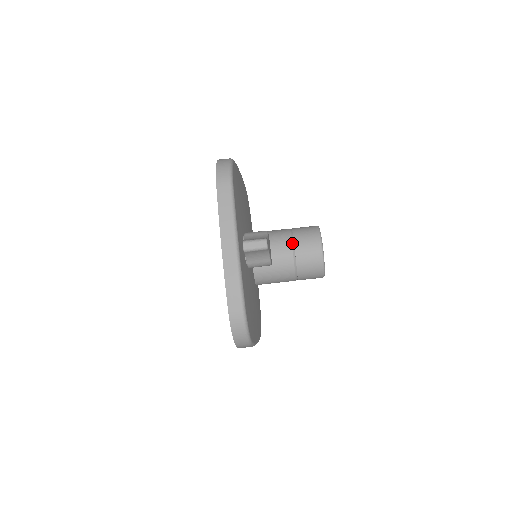
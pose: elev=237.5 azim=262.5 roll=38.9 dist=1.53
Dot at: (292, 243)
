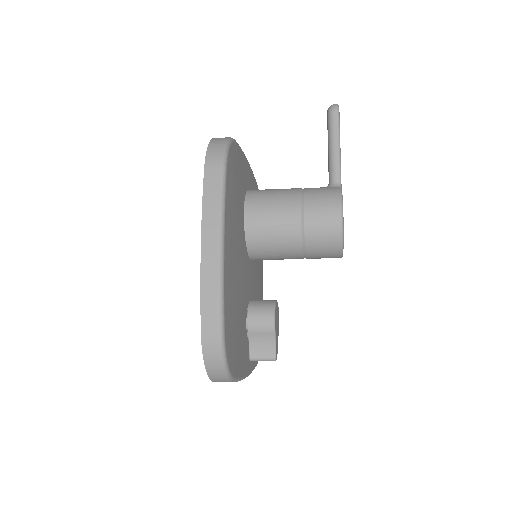
Dot at: (303, 255)
